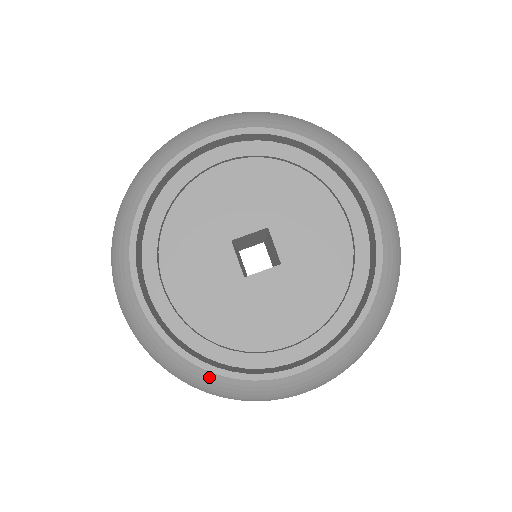
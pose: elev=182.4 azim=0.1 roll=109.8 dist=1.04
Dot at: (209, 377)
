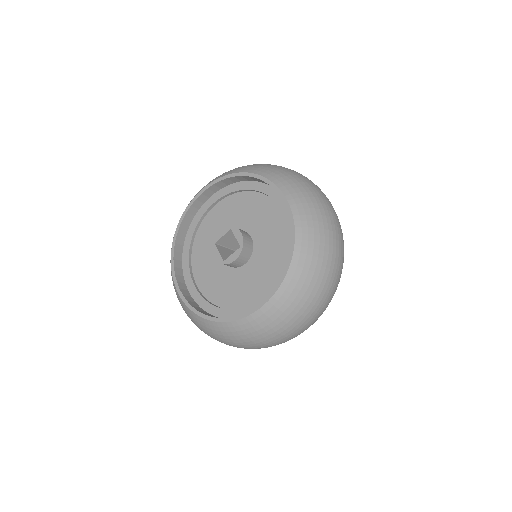
Dot at: (216, 326)
